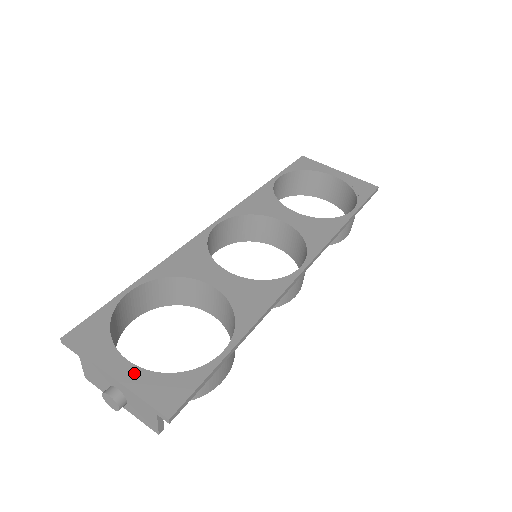
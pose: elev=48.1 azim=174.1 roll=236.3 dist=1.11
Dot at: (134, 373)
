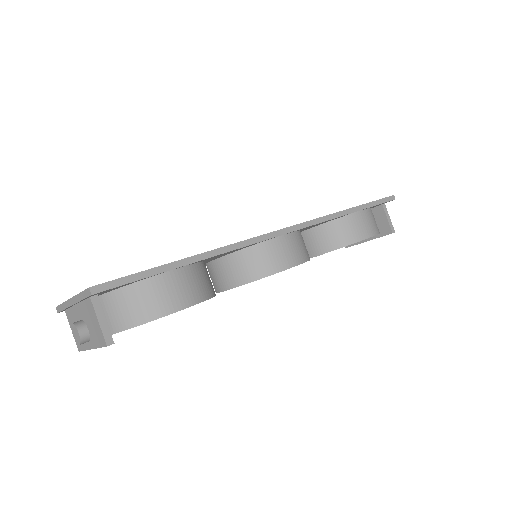
Dot at: occluded
